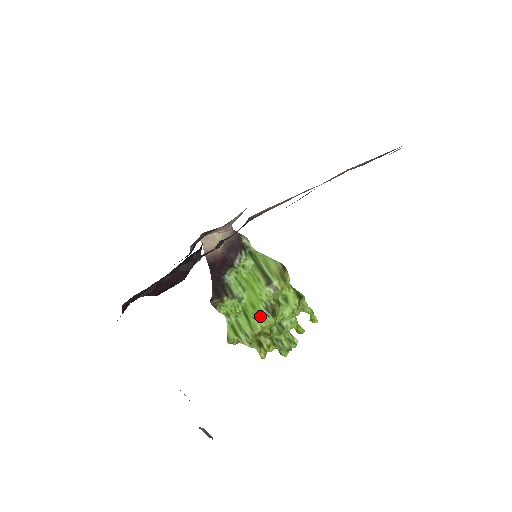
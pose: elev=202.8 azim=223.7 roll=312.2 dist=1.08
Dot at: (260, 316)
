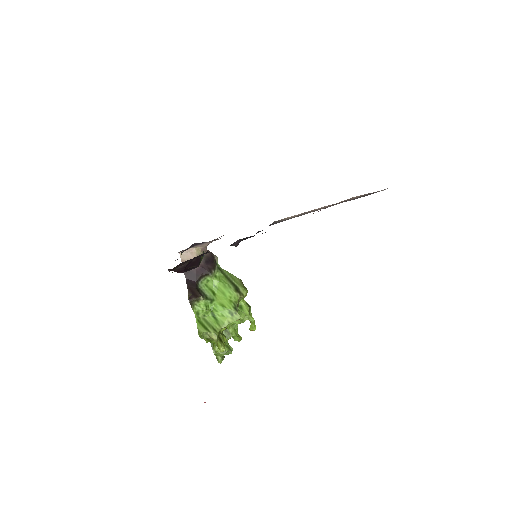
Dot at: (229, 314)
